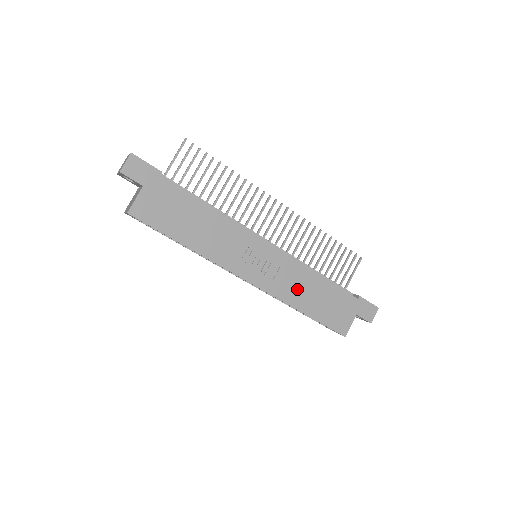
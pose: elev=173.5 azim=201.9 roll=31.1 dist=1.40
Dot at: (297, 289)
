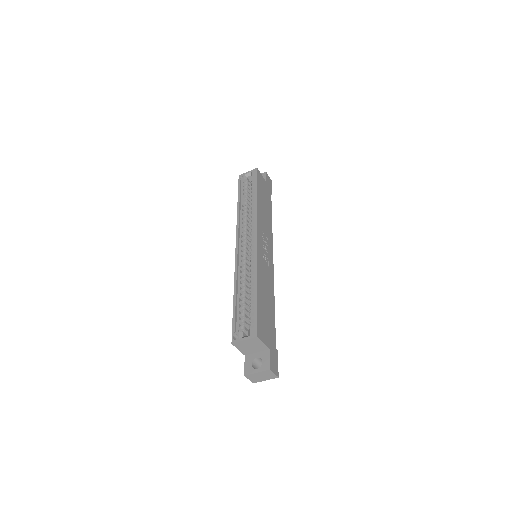
Dot at: (265, 281)
